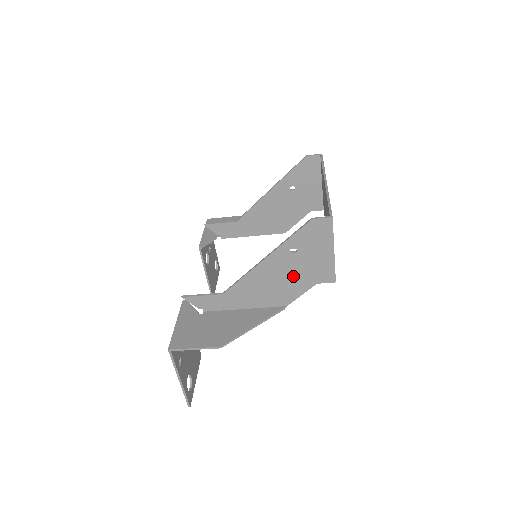
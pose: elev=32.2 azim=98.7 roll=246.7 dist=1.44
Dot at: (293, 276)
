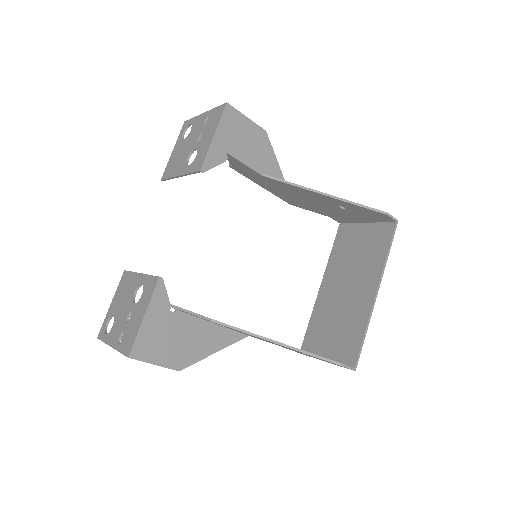
Dot at: occluded
